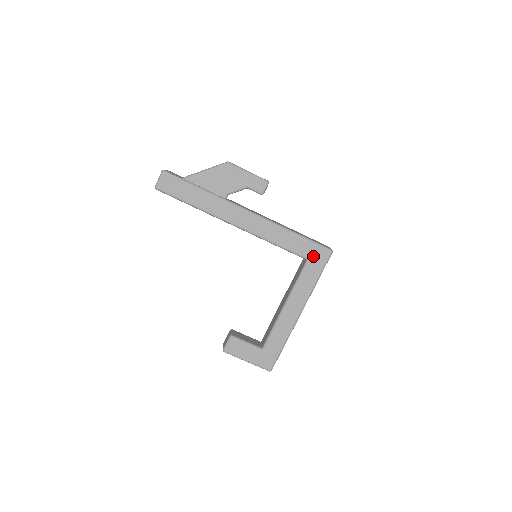
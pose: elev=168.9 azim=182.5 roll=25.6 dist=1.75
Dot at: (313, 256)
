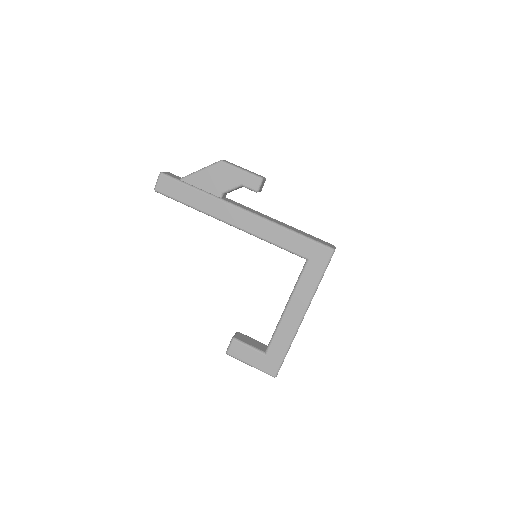
Dot at: (313, 255)
